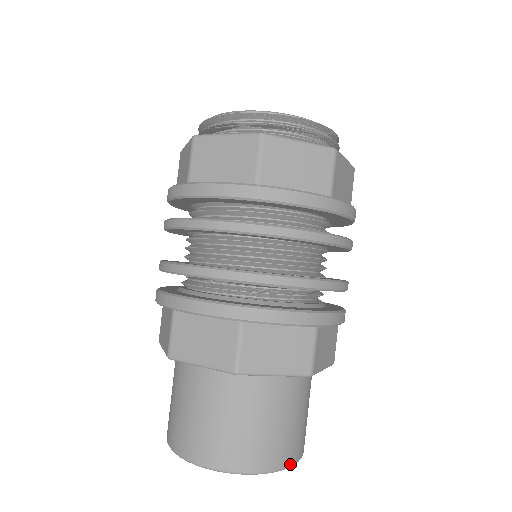
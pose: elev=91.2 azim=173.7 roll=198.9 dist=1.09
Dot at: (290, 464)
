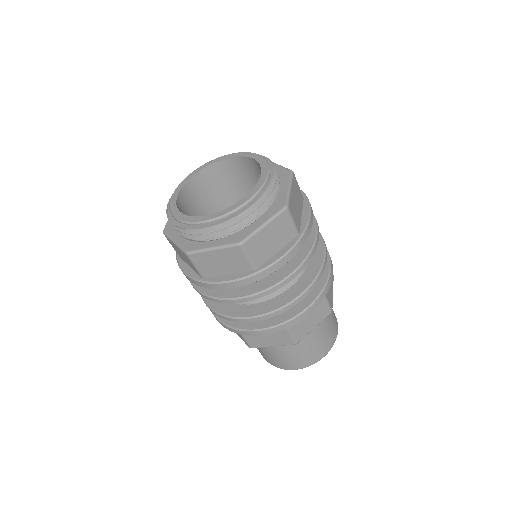
Dot at: (315, 362)
